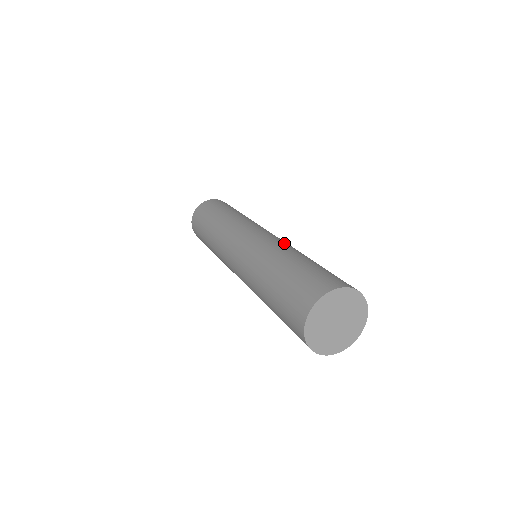
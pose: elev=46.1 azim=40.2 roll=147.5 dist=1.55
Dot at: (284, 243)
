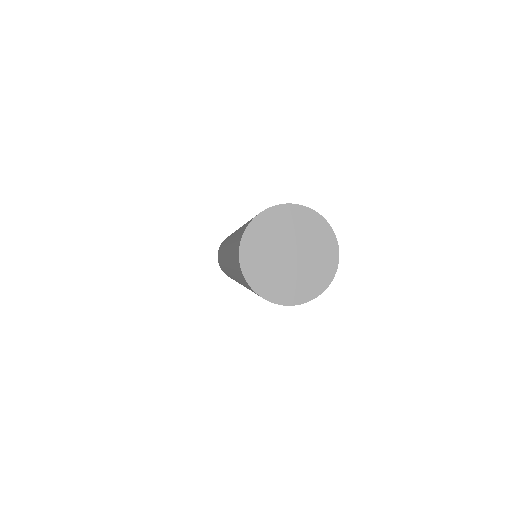
Dot at: occluded
